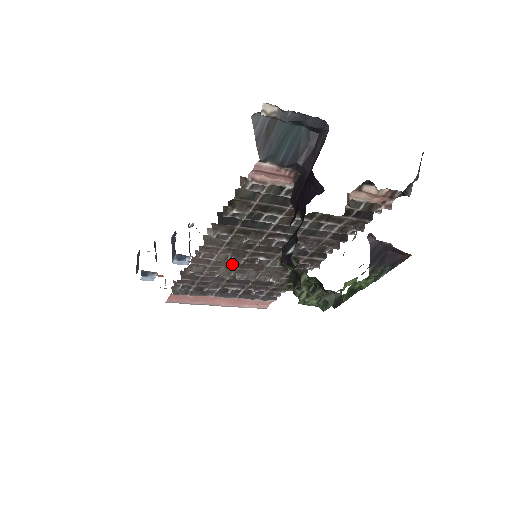
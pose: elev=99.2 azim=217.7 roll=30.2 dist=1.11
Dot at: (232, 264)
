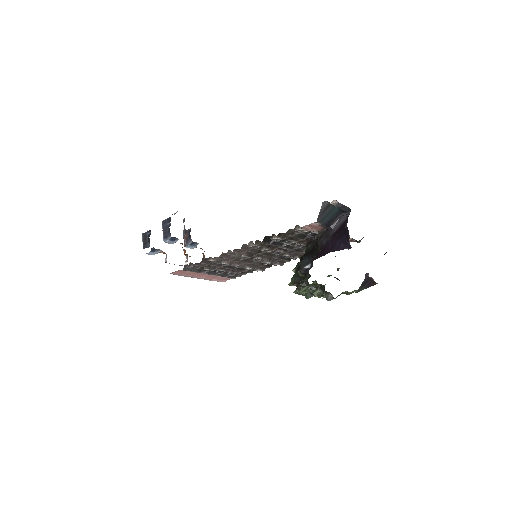
Dot at: (239, 259)
